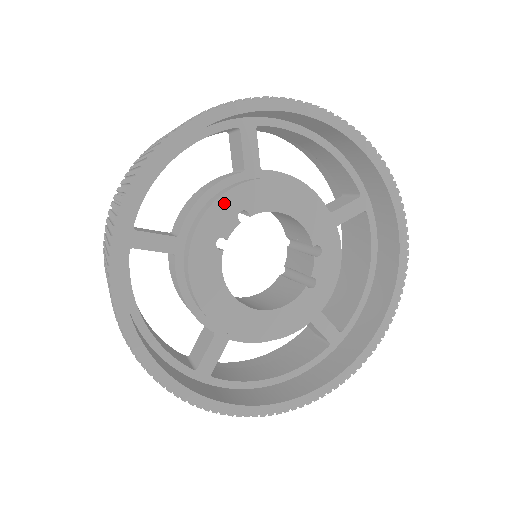
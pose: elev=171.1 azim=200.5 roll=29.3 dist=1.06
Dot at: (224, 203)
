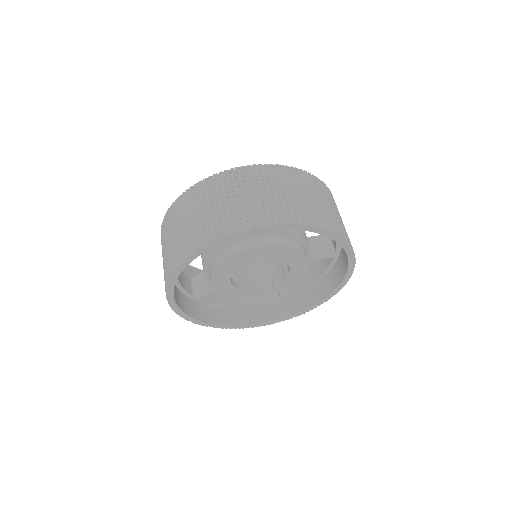
Dot at: (251, 251)
